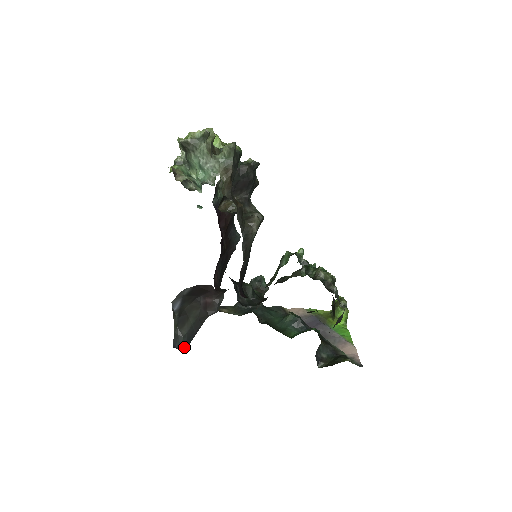
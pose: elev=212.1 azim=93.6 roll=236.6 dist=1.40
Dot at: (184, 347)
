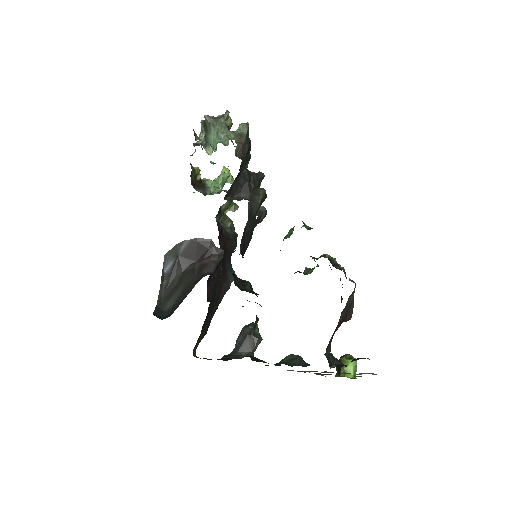
Dot at: (166, 317)
